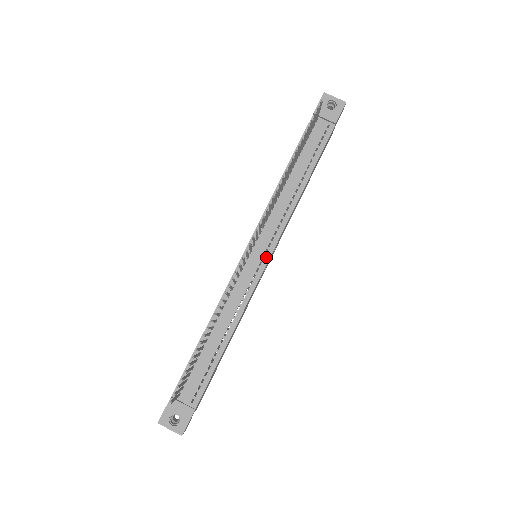
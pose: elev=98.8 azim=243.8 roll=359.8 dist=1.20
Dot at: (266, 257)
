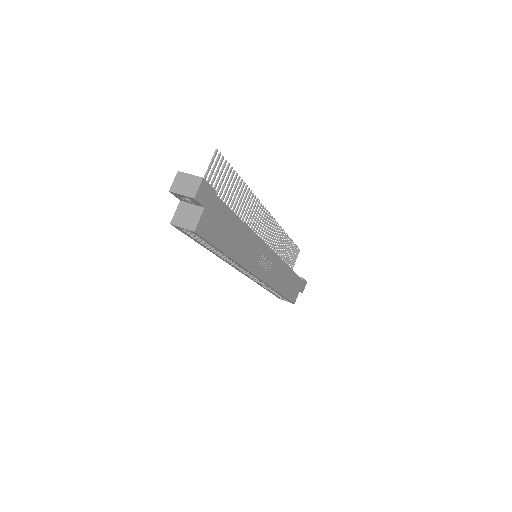
Dot at: occluded
